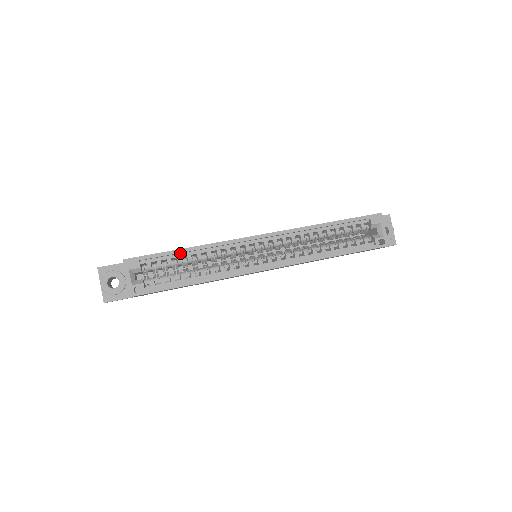
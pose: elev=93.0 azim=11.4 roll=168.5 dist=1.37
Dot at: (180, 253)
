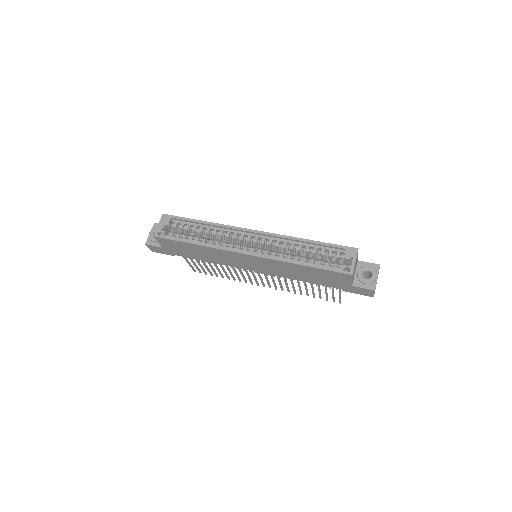
Dot at: (198, 223)
